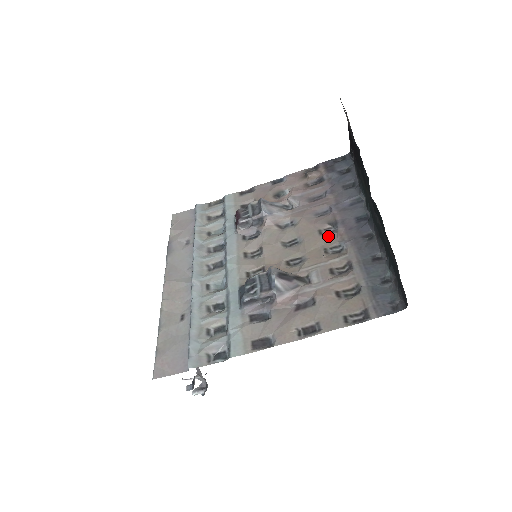
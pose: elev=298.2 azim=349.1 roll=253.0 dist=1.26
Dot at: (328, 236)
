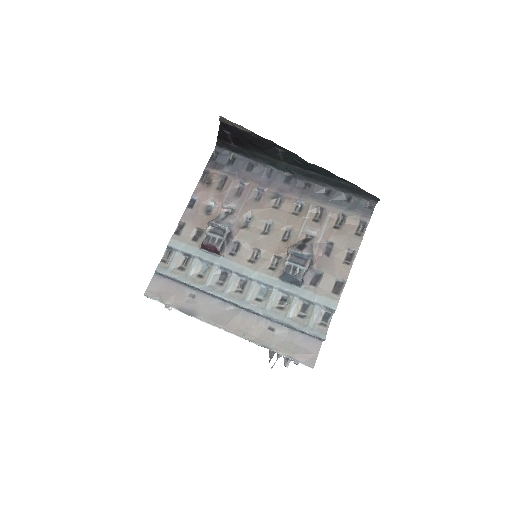
Dot at: (284, 205)
